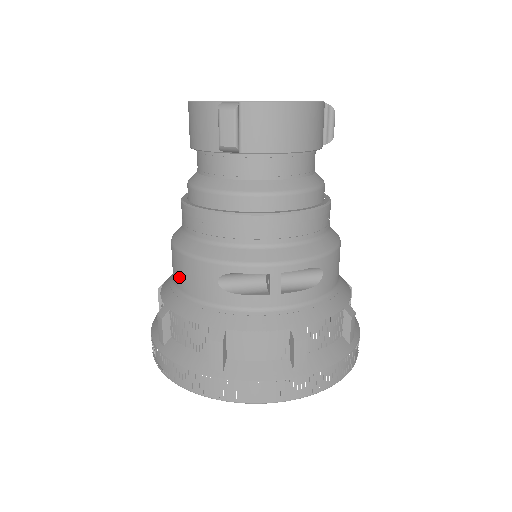
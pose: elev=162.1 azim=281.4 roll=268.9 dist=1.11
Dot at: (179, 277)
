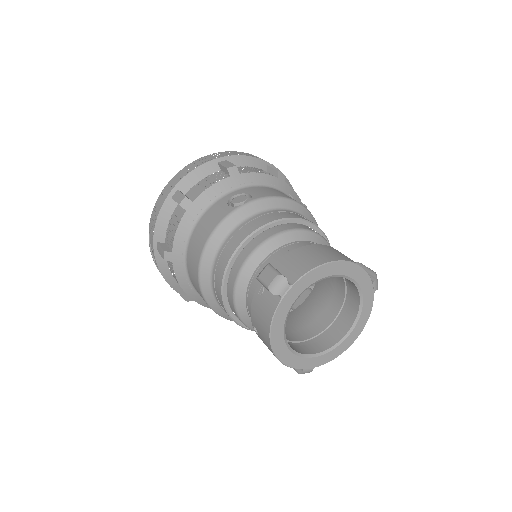
Dot at: occluded
